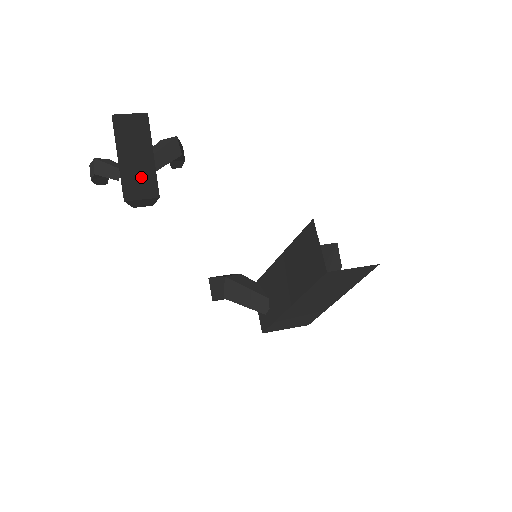
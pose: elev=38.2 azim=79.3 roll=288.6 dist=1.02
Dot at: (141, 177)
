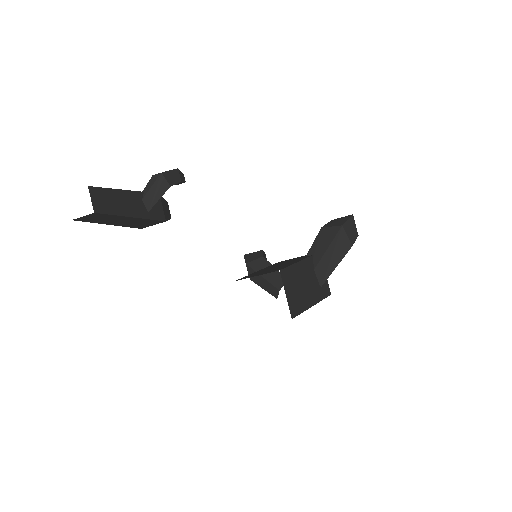
Dot at: (136, 222)
